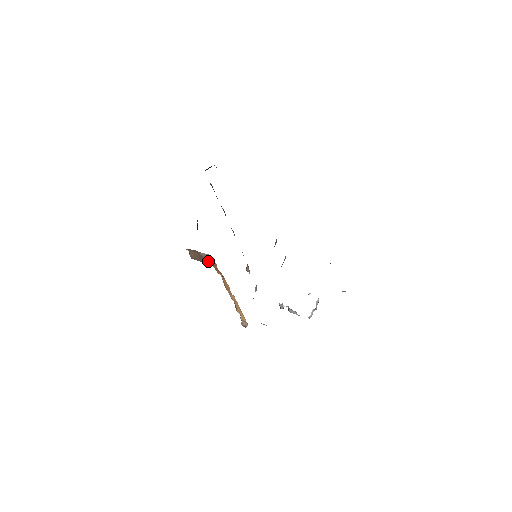
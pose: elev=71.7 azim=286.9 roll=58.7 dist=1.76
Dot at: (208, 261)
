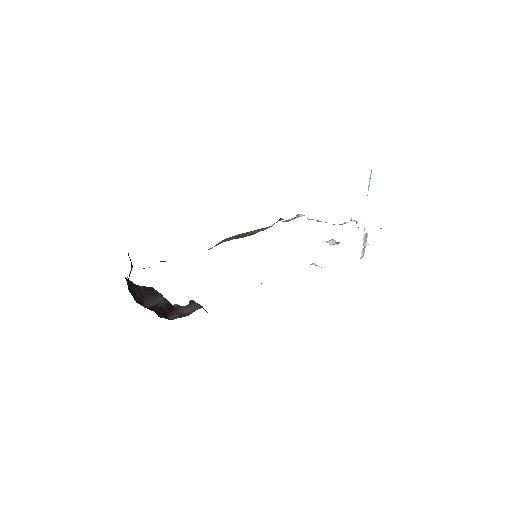
Dot at: occluded
